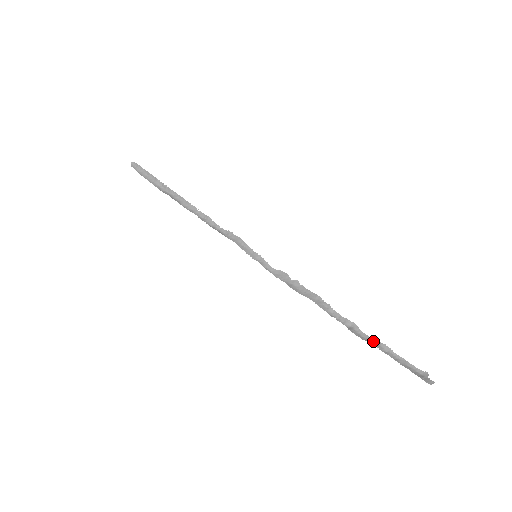
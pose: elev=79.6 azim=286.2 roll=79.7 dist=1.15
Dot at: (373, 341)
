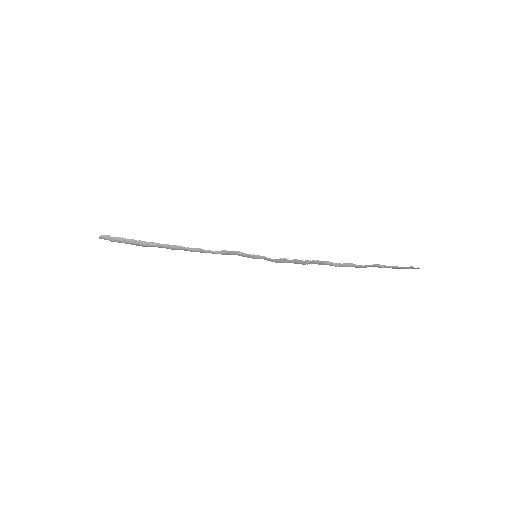
Dot at: (371, 266)
